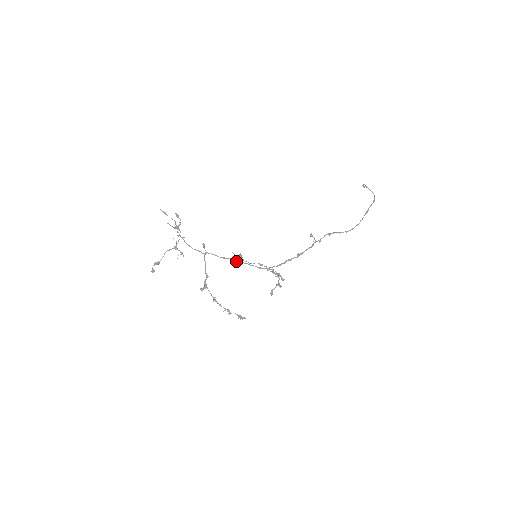
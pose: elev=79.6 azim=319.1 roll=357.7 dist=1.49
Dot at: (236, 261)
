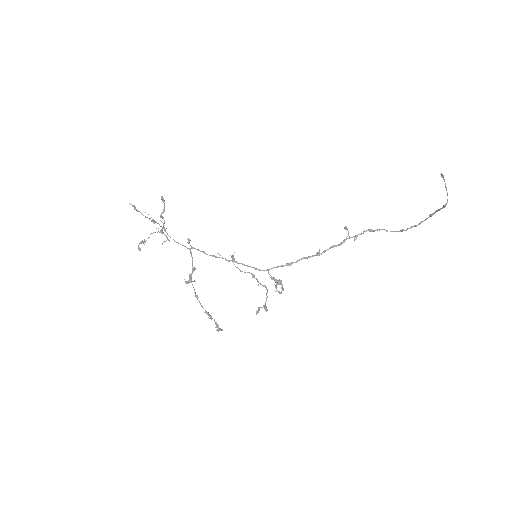
Dot at: (228, 261)
